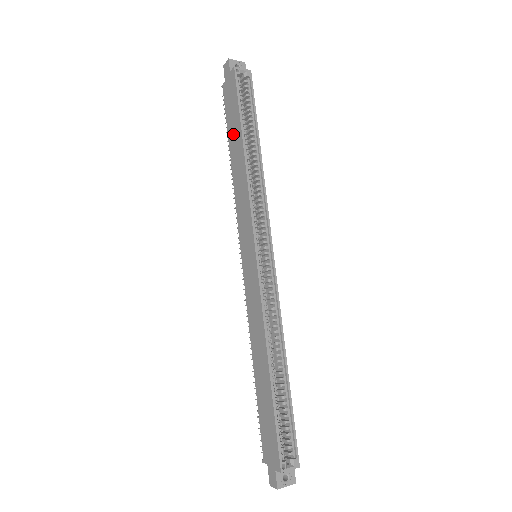
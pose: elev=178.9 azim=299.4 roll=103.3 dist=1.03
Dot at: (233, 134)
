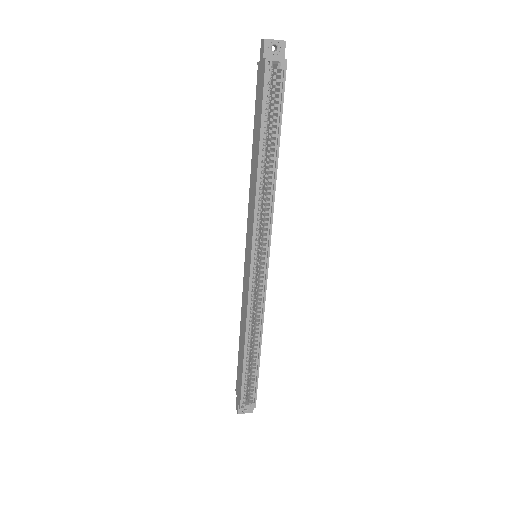
Dot at: (256, 133)
